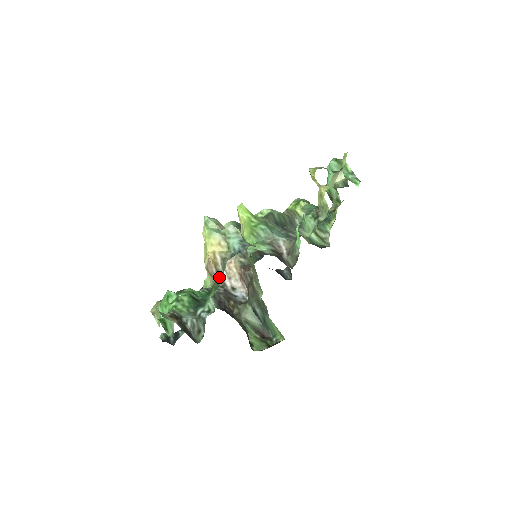
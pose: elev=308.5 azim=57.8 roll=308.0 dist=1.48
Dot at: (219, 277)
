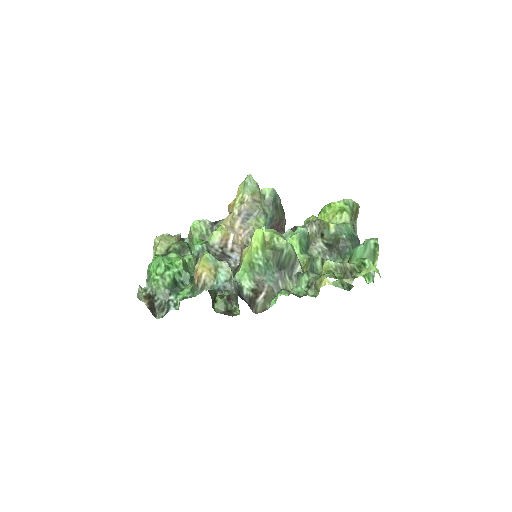
Dot at: (196, 289)
